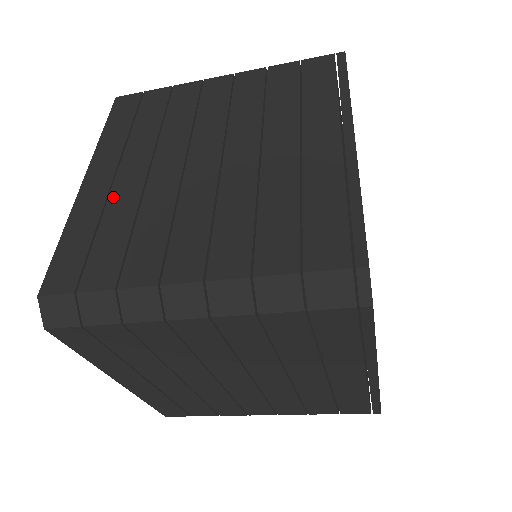
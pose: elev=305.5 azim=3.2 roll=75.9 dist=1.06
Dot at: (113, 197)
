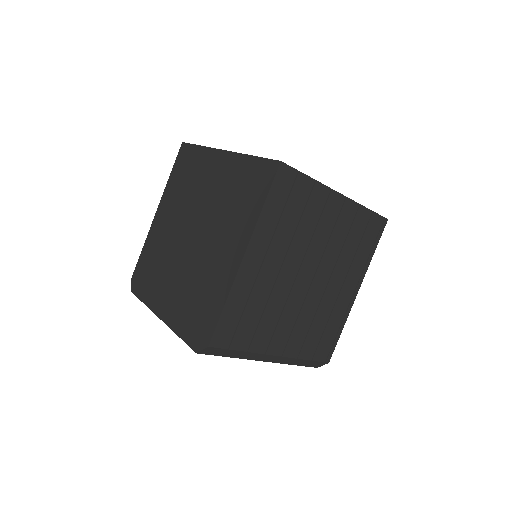
Dot at: (258, 283)
